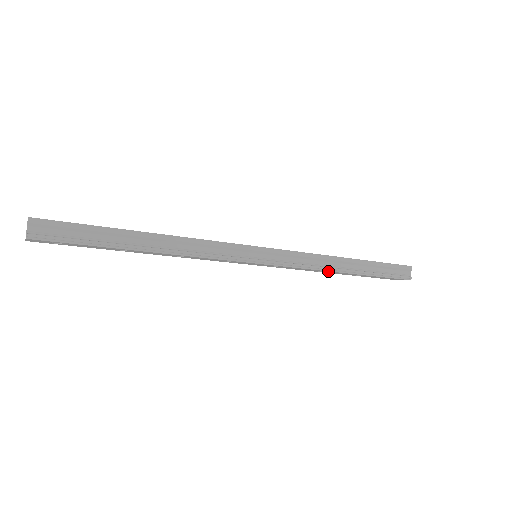
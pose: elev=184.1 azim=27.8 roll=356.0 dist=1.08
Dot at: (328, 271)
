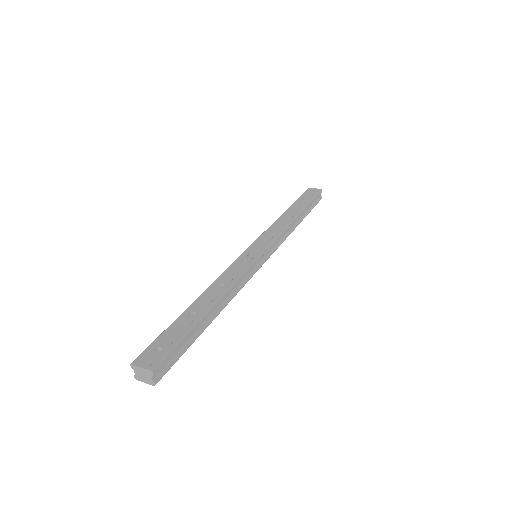
Dot at: (290, 233)
